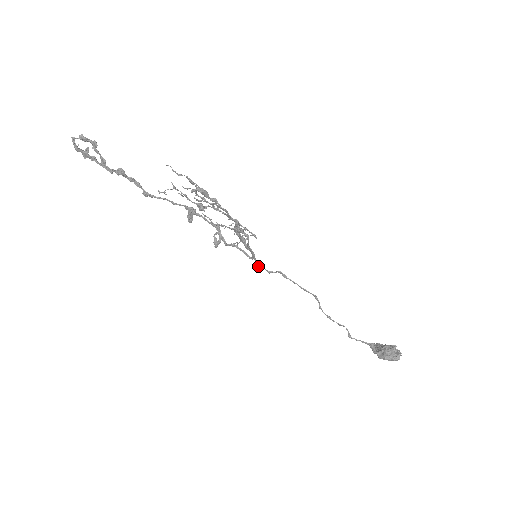
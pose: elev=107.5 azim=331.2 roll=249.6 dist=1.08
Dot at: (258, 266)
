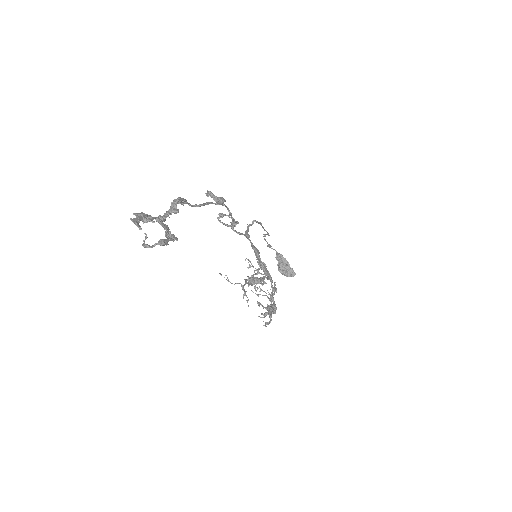
Dot at: (245, 232)
